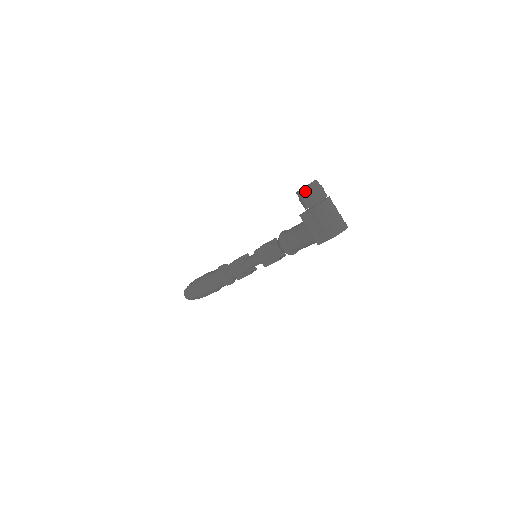
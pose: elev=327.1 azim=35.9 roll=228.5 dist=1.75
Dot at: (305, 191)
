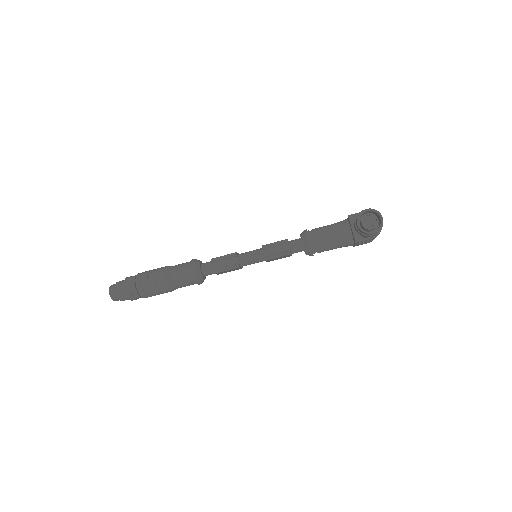
Dot at: (377, 232)
